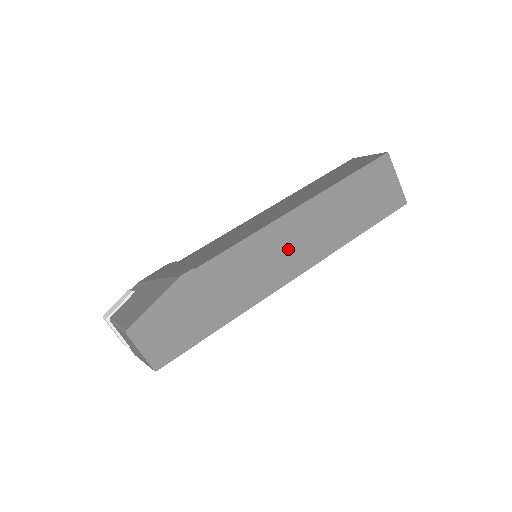
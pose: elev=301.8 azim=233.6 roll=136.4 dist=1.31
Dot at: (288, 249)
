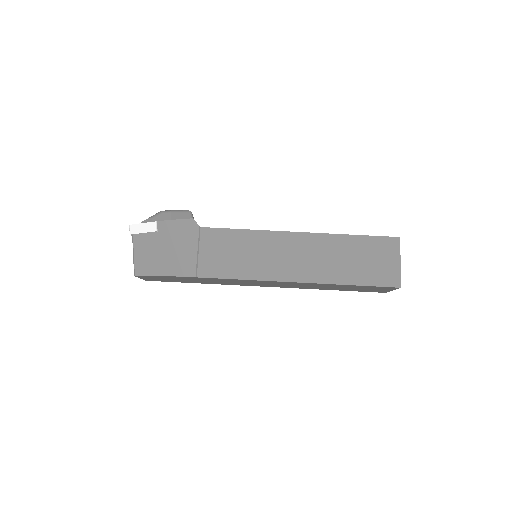
Dot at: (271, 284)
